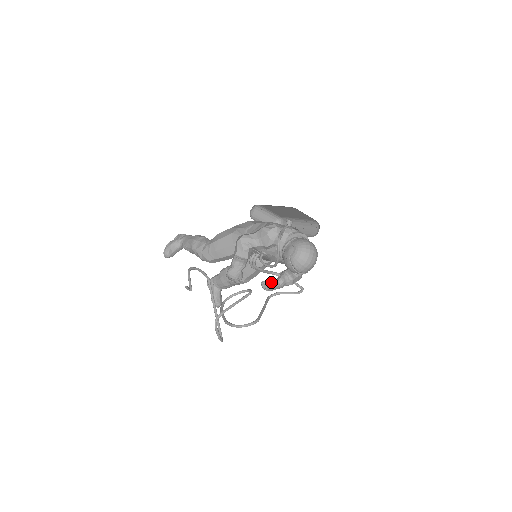
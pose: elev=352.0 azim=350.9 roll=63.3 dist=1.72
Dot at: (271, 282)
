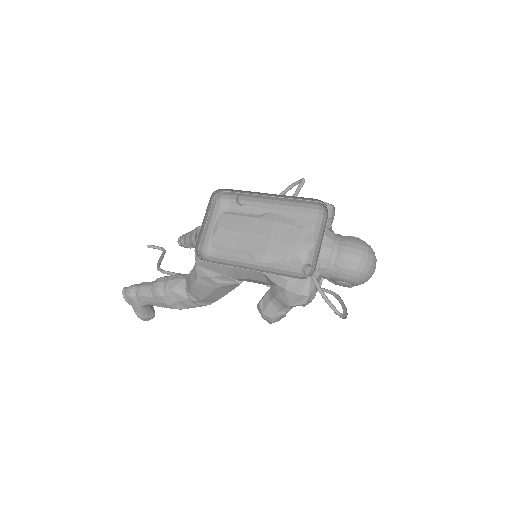
Dot at: occluded
